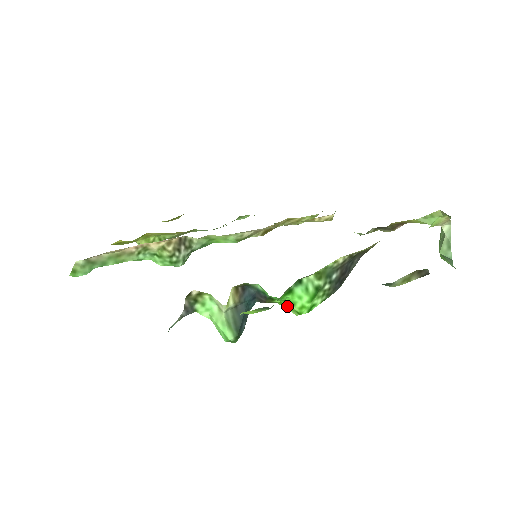
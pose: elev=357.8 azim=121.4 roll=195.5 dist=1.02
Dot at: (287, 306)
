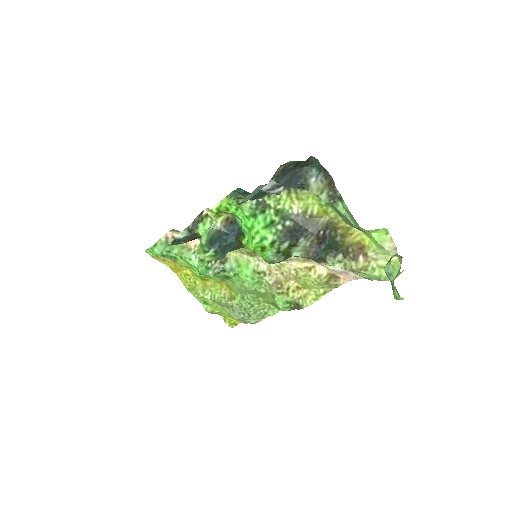
Dot at: (250, 239)
